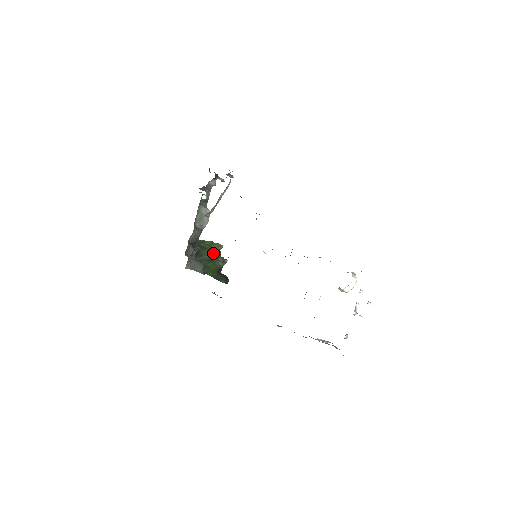
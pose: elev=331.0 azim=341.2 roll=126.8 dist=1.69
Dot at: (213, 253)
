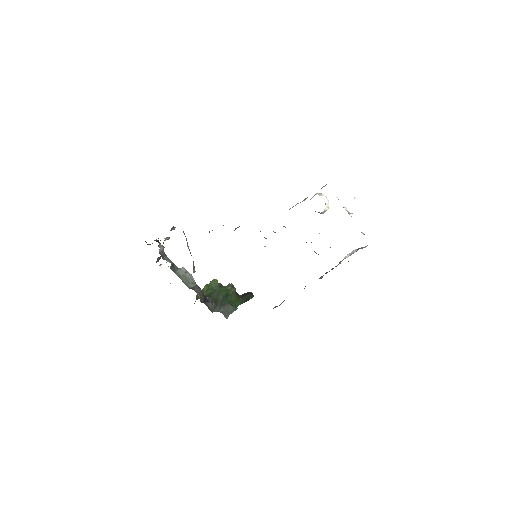
Dot at: (219, 290)
